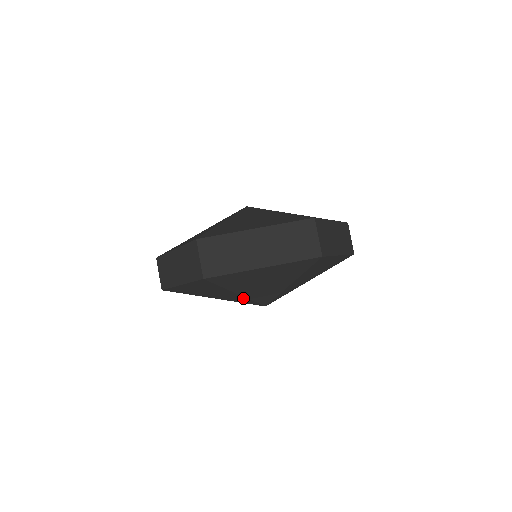
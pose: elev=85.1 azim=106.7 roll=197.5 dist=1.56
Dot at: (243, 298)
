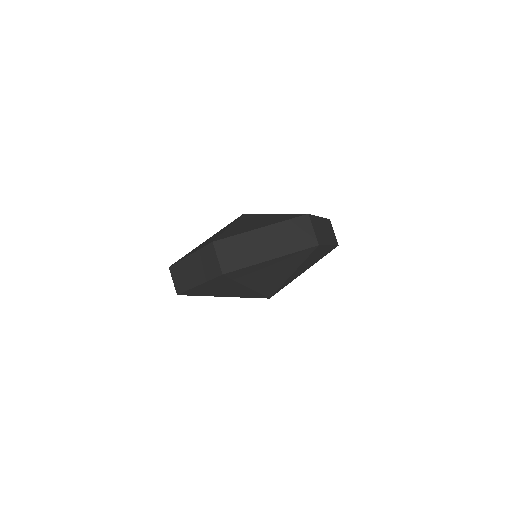
Dot at: (252, 292)
